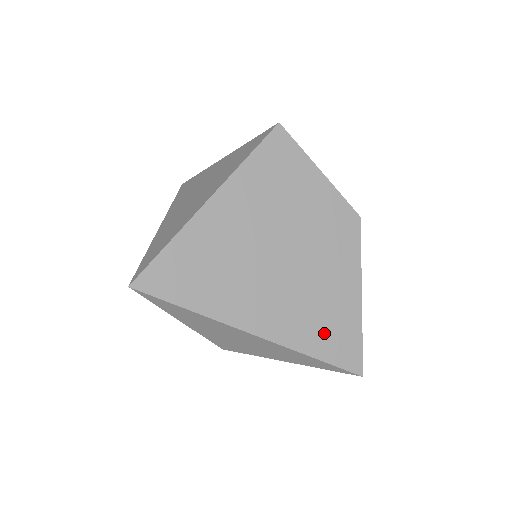
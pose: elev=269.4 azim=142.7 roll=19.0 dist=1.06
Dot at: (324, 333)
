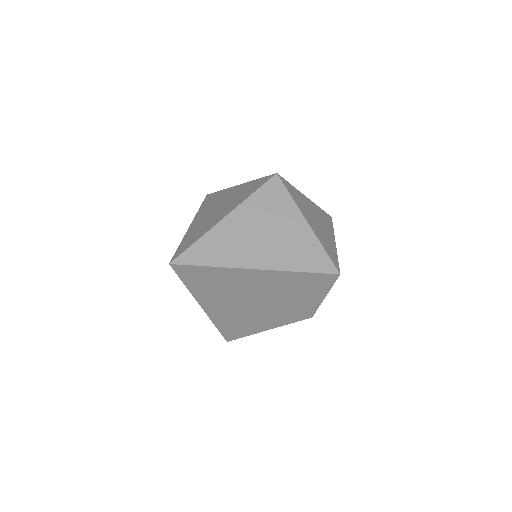
Dot at: (233, 326)
